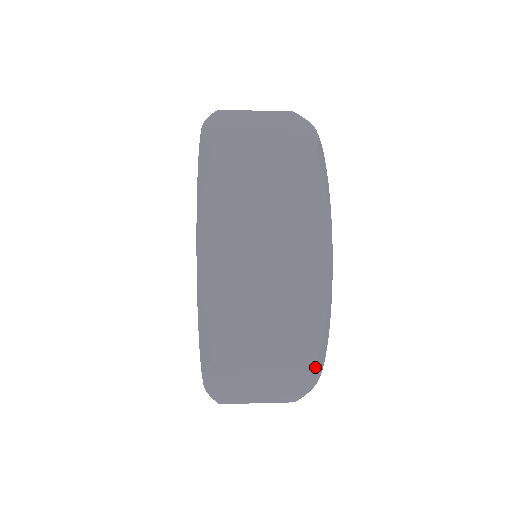
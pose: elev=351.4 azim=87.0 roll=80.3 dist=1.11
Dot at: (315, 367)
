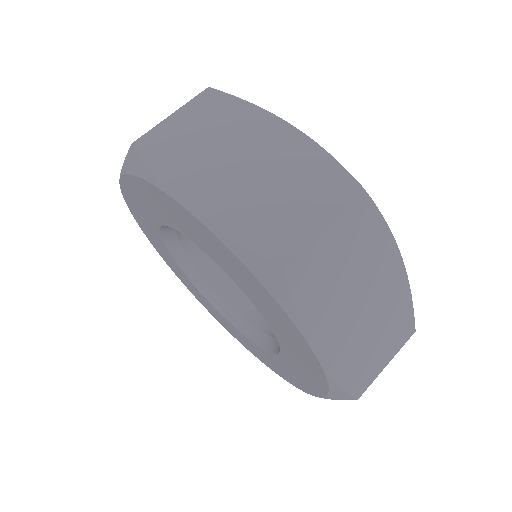
Dot at: occluded
